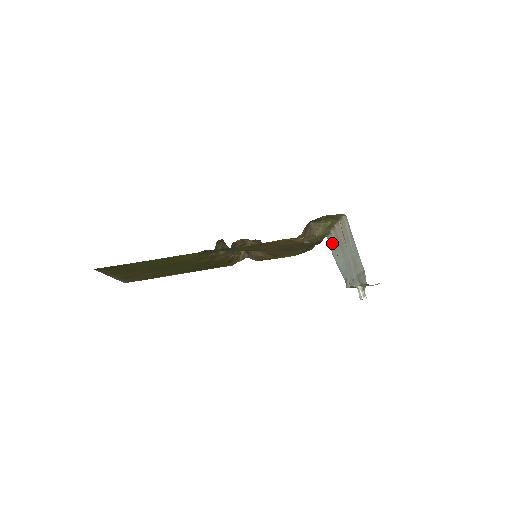
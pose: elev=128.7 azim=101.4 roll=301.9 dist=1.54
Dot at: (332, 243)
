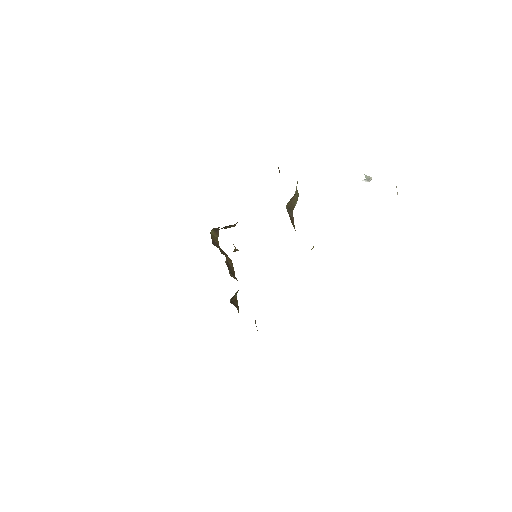
Dot at: occluded
